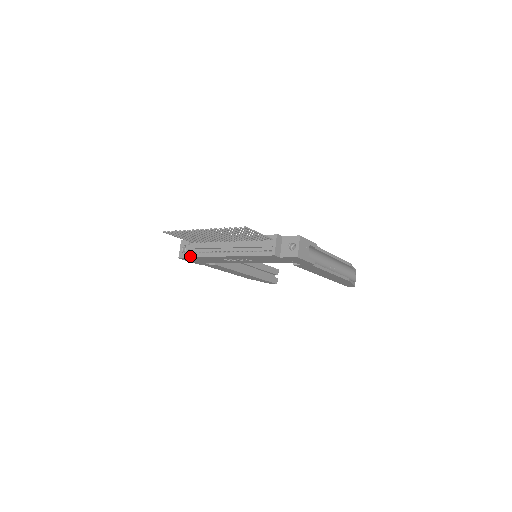
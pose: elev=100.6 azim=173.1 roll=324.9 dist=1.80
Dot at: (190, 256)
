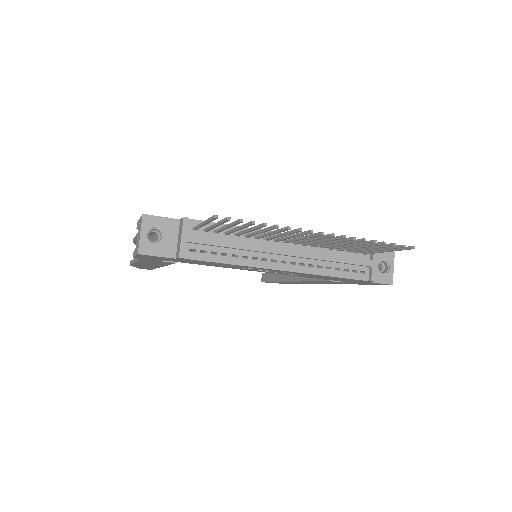
Dot at: (189, 258)
